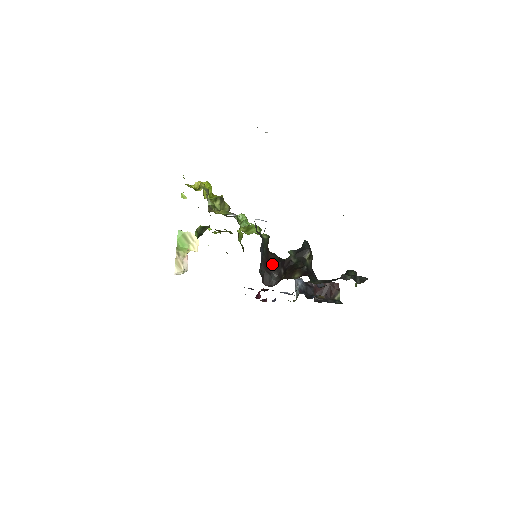
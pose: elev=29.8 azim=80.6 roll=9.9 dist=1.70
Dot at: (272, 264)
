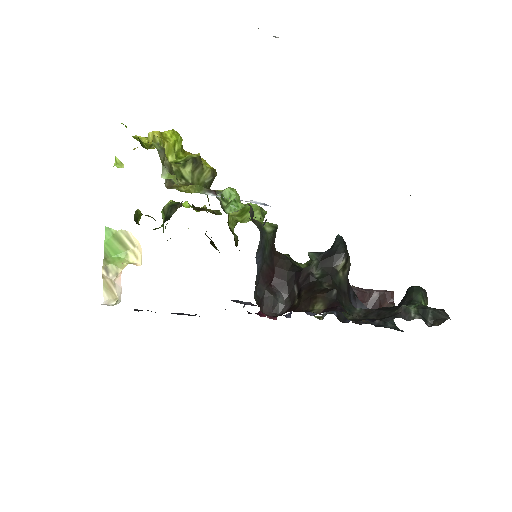
Dot at: (279, 276)
